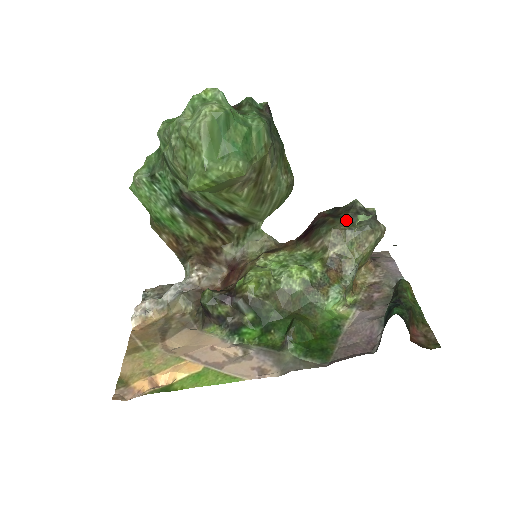
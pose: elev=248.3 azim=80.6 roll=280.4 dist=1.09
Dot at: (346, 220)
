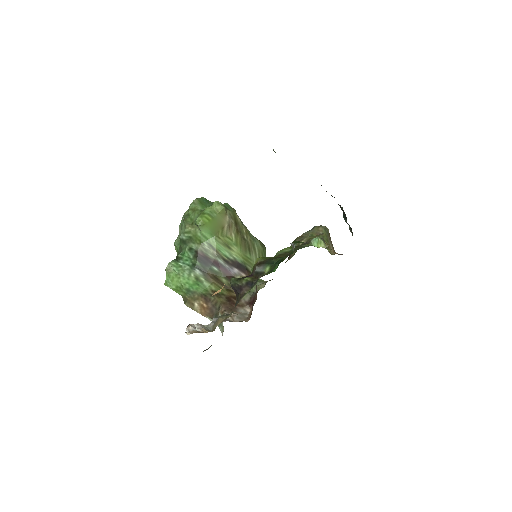
Dot at: occluded
